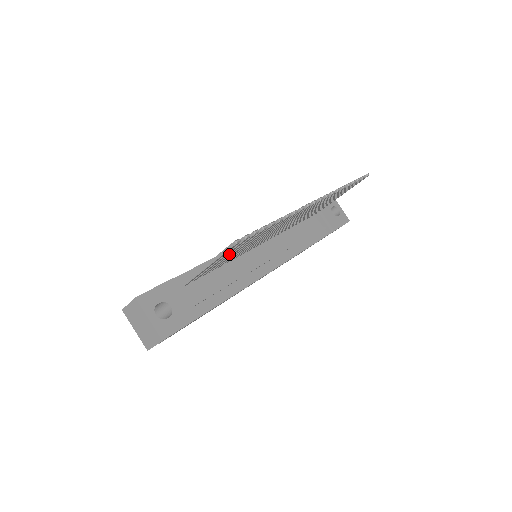
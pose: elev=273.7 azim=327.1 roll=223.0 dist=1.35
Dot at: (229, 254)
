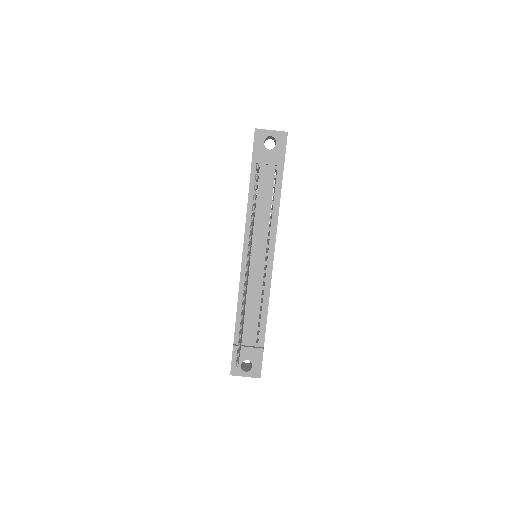
Dot at: occluded
